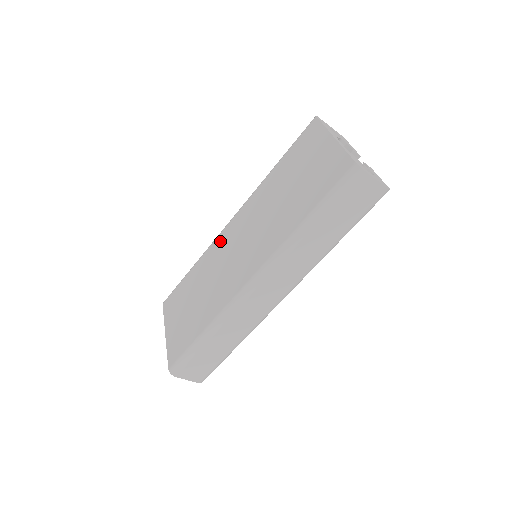
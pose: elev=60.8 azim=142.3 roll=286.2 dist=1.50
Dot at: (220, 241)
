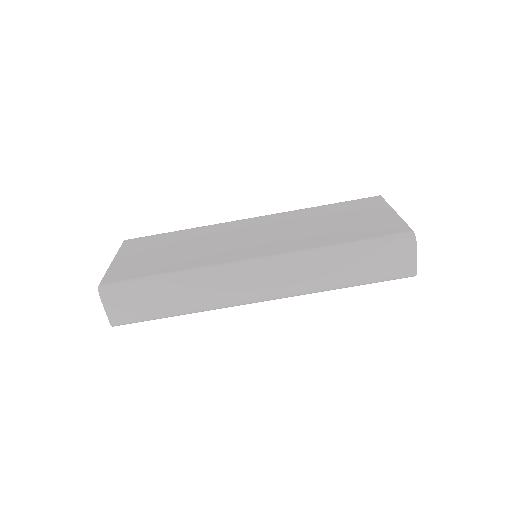
Dot at: (230, 225)
